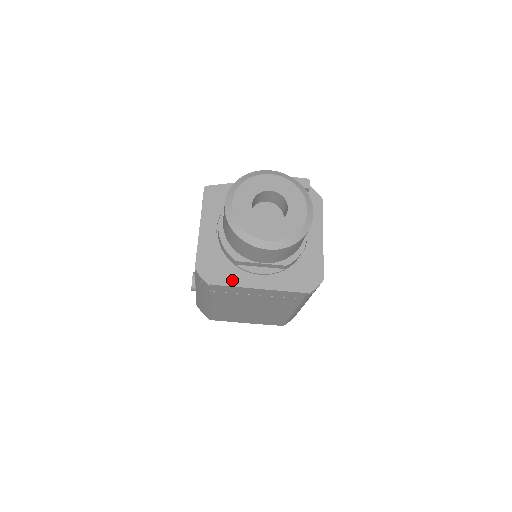
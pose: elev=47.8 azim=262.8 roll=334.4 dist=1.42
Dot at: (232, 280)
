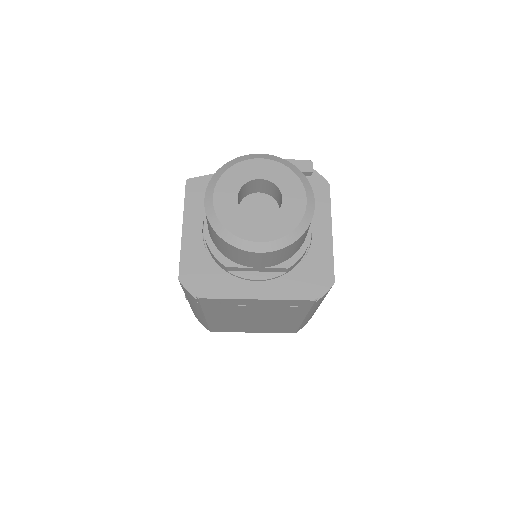
Dot at: (222, 291)
